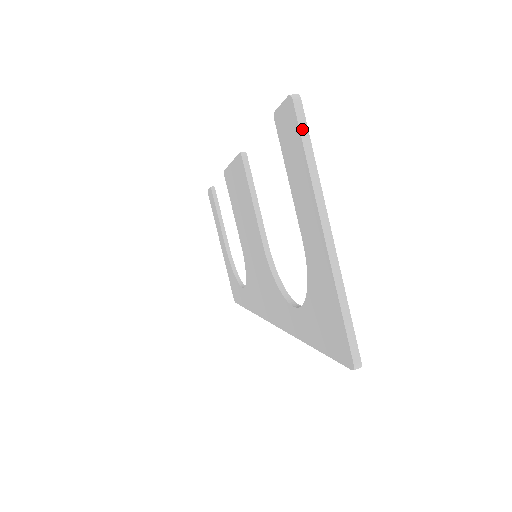
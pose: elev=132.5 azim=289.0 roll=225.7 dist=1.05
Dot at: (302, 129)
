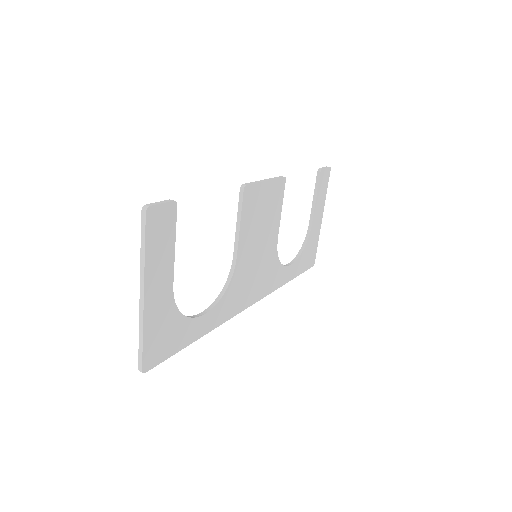
Dot at: (142, 230)
